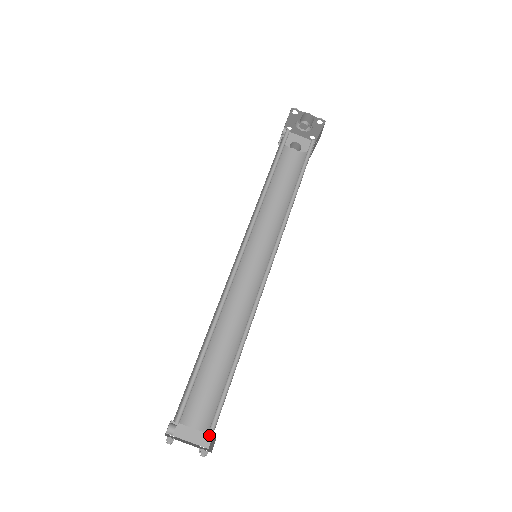
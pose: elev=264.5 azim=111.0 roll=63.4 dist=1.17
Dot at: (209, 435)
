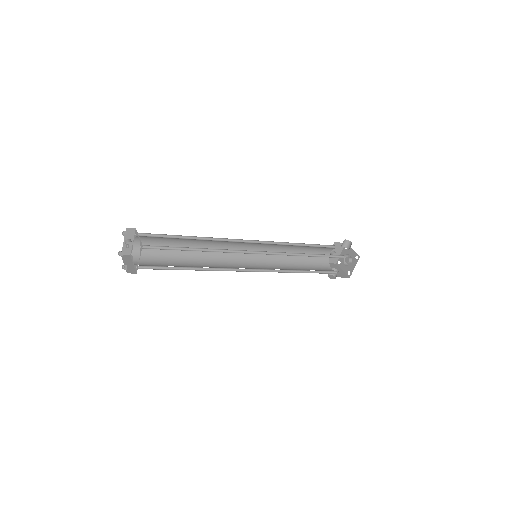
Dot at: (135, 272)
